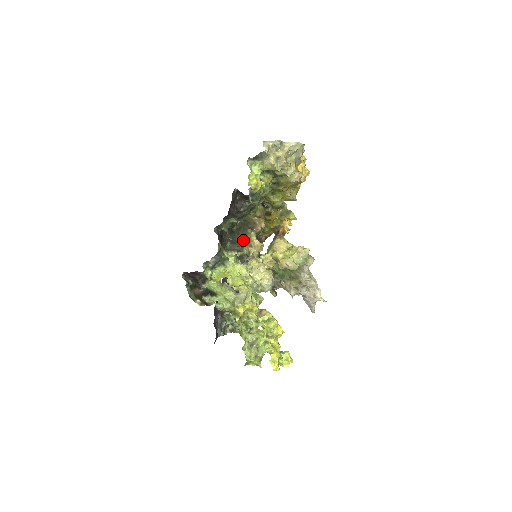
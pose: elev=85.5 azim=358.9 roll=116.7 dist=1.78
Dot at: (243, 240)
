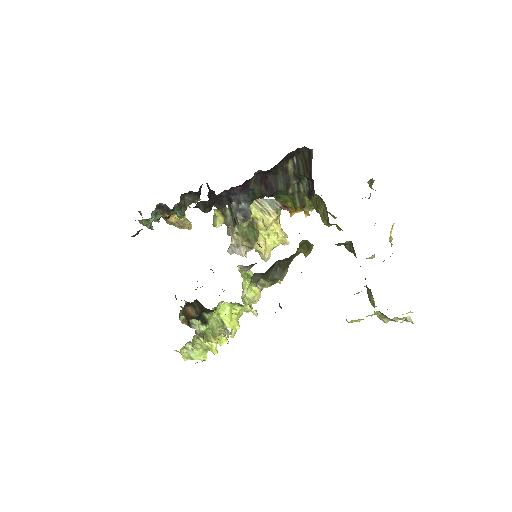
Dot at: (273, 280)
